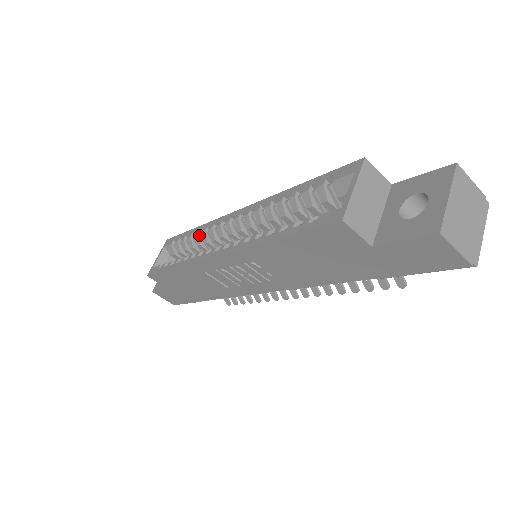
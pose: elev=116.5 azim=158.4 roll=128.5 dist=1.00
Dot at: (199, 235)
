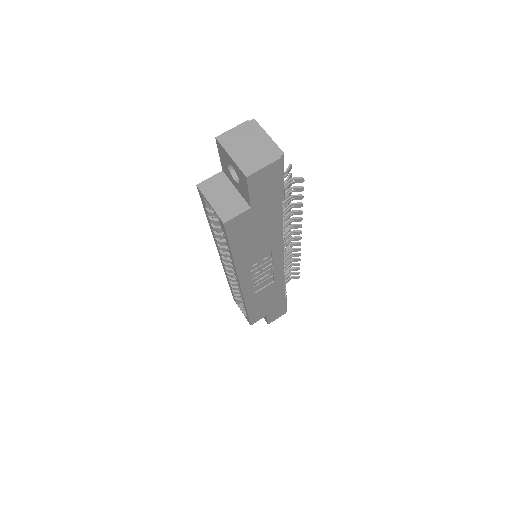
Dot at: (232, 282)
